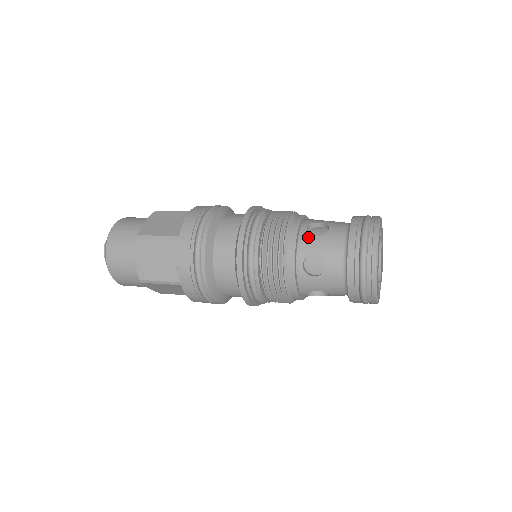
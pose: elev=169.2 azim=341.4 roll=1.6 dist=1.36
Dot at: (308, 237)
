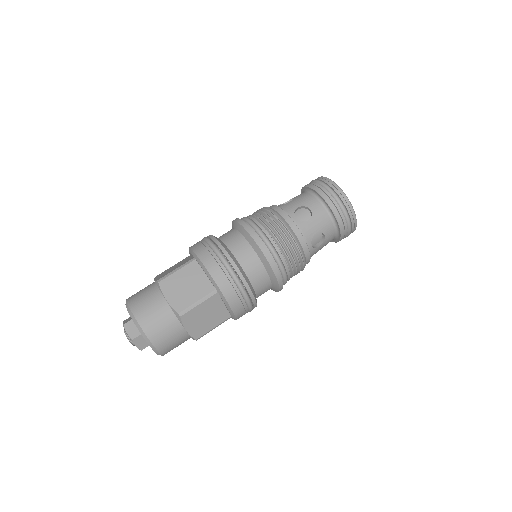
Dot at: (304, 225)
